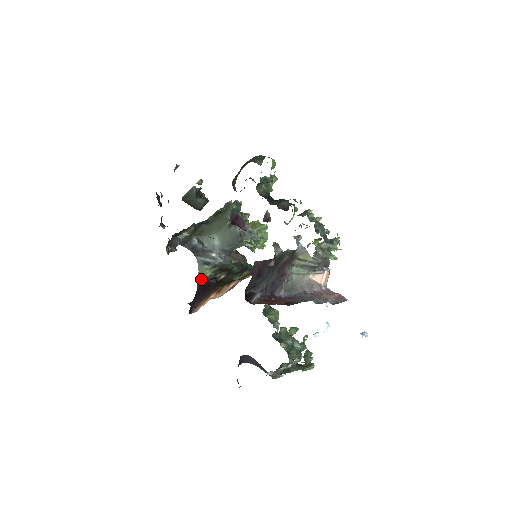
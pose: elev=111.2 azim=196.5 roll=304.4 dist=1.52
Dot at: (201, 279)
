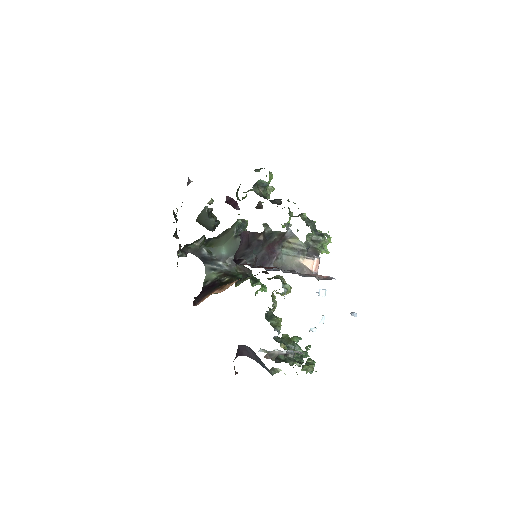
Dot at: (207, 281)
